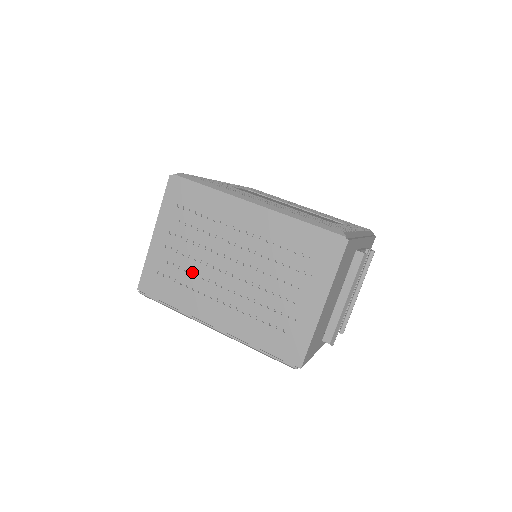
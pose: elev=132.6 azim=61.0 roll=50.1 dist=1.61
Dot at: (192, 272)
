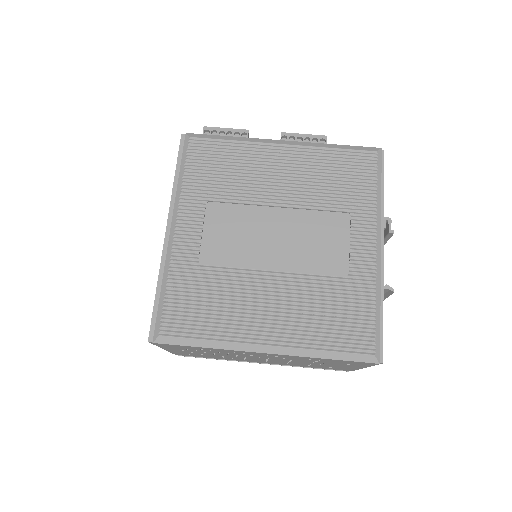
Dot at: occluded
